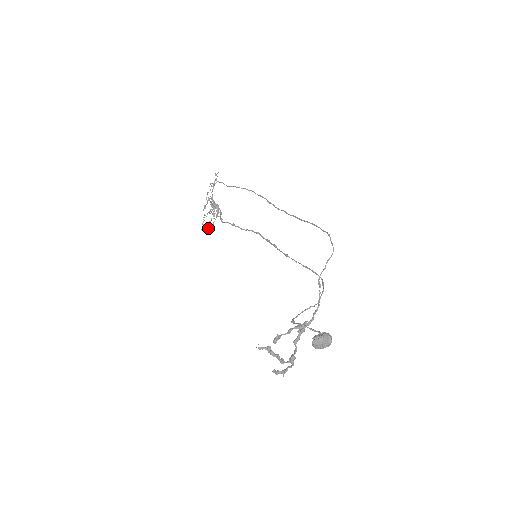
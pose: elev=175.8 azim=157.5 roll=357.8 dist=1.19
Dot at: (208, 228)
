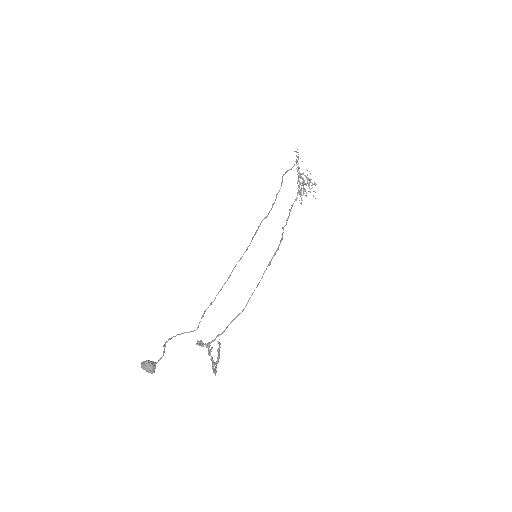
Dot at: (301, 203)
